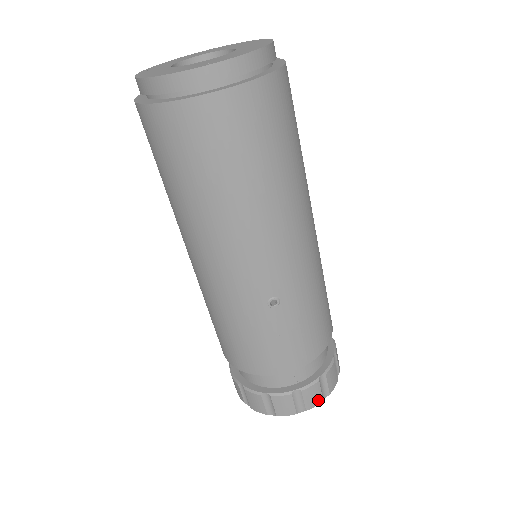
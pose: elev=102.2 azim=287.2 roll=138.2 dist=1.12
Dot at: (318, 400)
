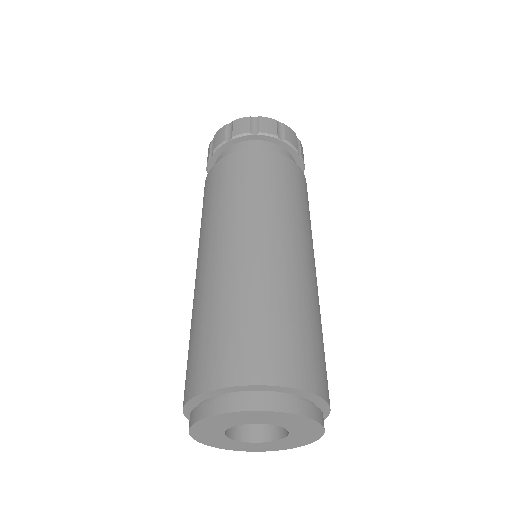
Dot at: occluded
